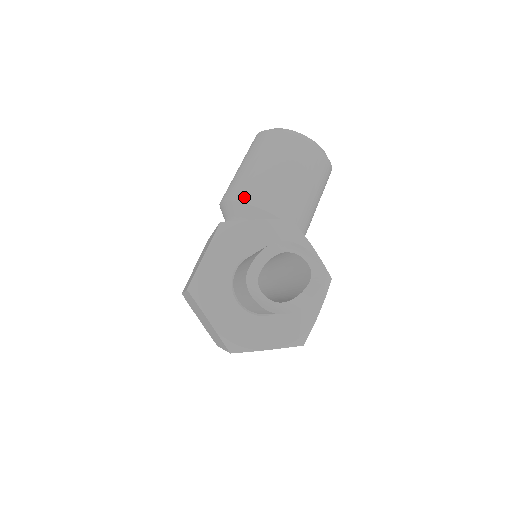
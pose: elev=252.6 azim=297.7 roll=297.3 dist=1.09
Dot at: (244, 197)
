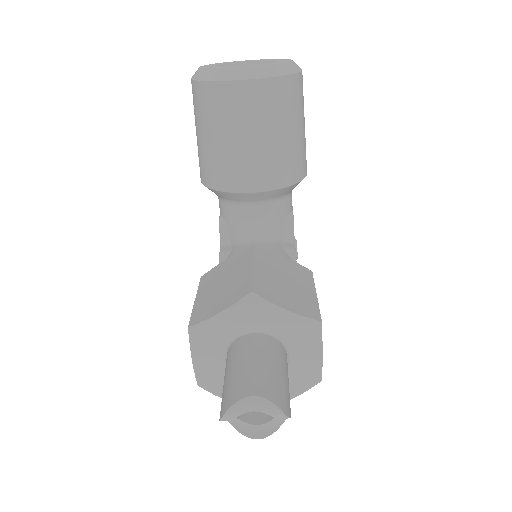
Dot at: (216, 184)
